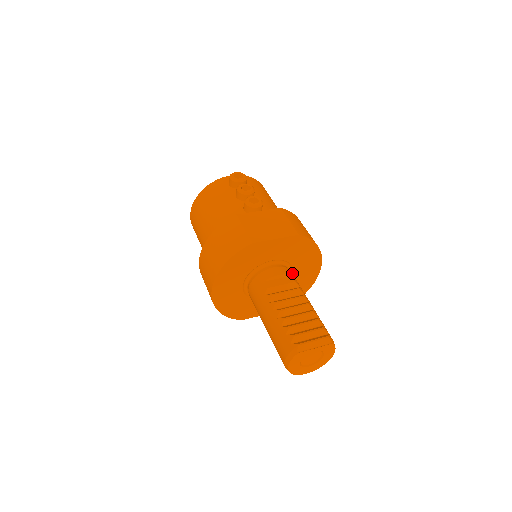
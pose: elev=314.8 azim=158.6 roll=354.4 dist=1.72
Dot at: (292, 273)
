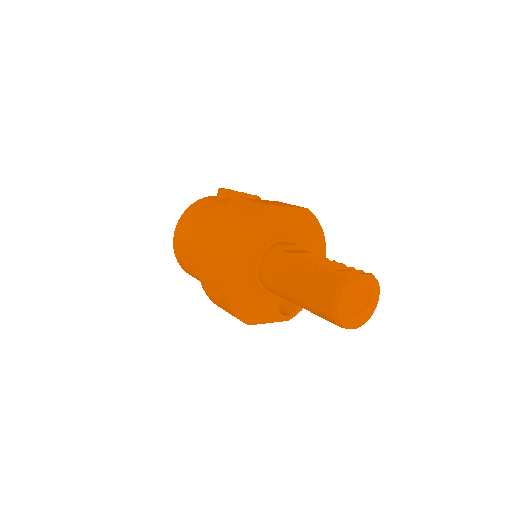
Dot at: occluded
